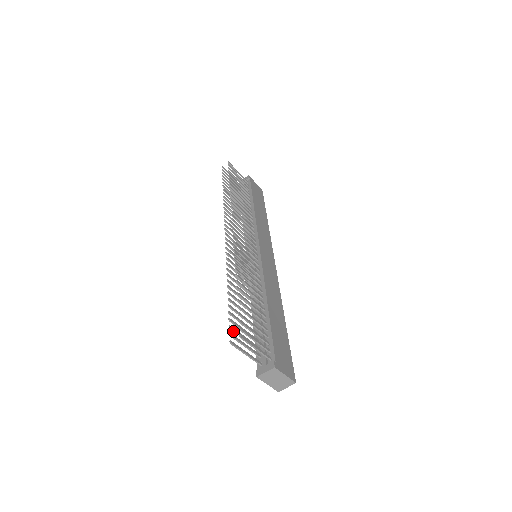
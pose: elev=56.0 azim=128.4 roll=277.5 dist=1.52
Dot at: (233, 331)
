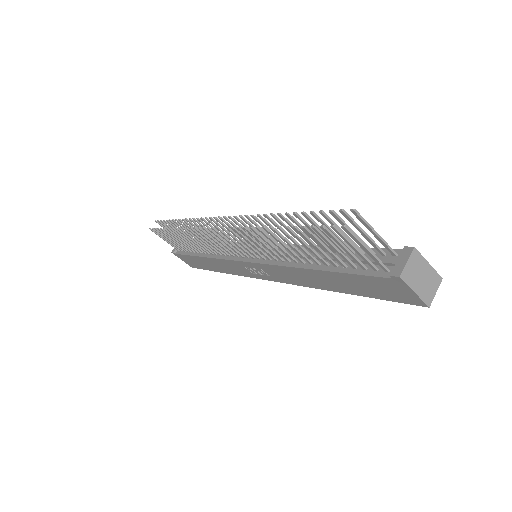
Dot at: (329, 233)
